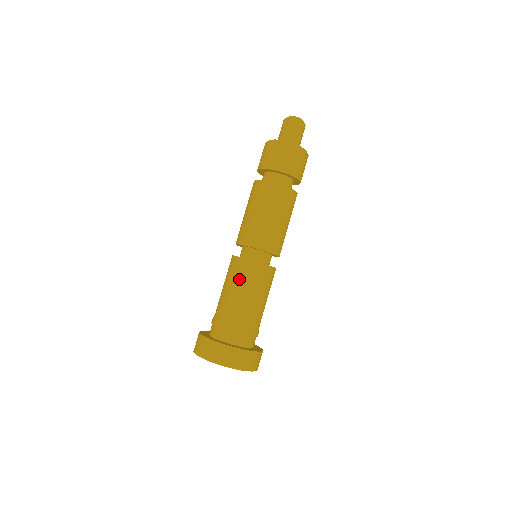
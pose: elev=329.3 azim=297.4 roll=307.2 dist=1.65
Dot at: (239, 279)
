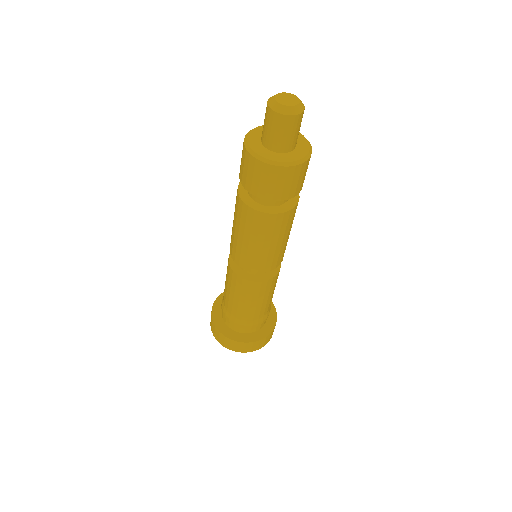
Dot at: (229, 283)
